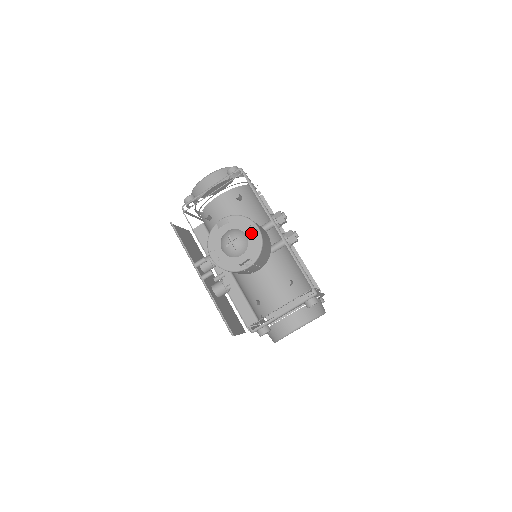
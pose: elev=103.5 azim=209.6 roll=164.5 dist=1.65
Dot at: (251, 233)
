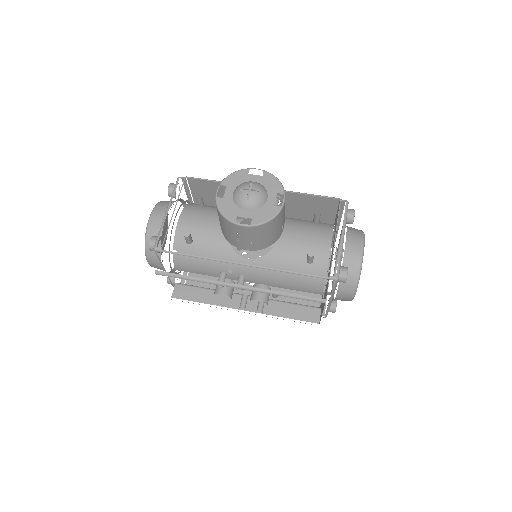
Dot at: (255, 177)
